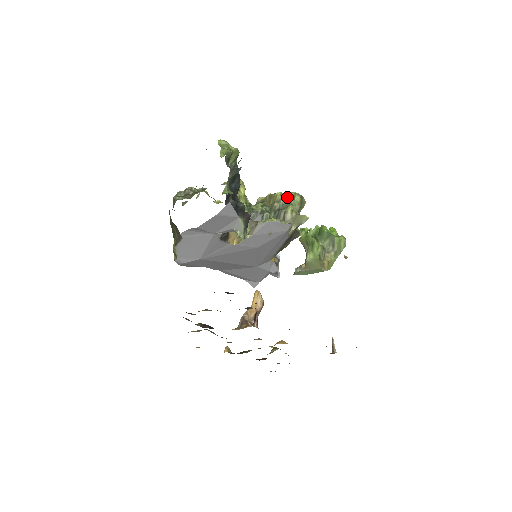
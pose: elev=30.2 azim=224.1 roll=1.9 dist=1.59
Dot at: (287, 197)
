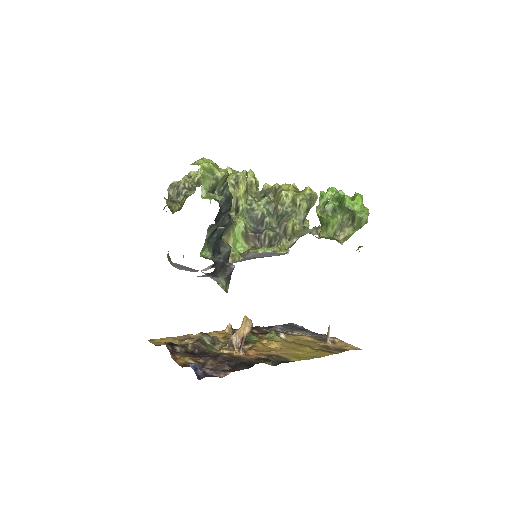
Dot at: (292, 201)
